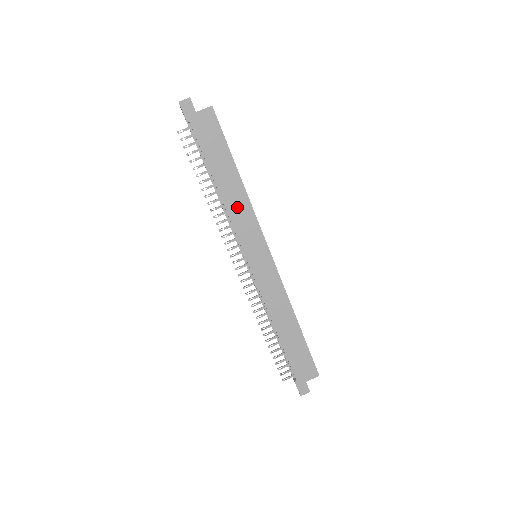
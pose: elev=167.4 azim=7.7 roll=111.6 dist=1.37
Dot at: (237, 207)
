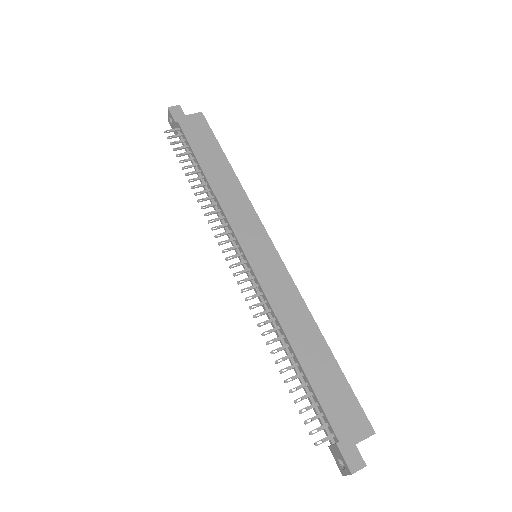
Dot at: (230, 196)
